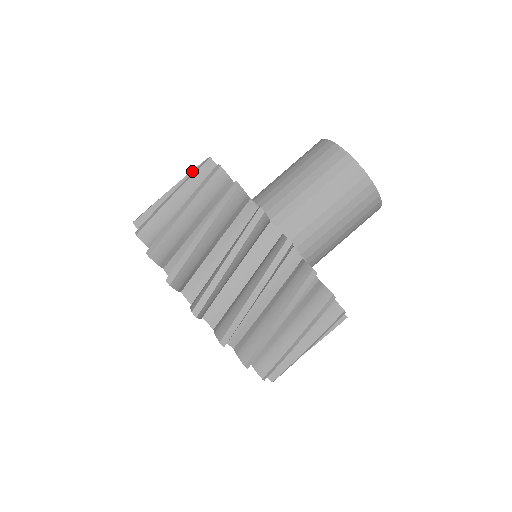
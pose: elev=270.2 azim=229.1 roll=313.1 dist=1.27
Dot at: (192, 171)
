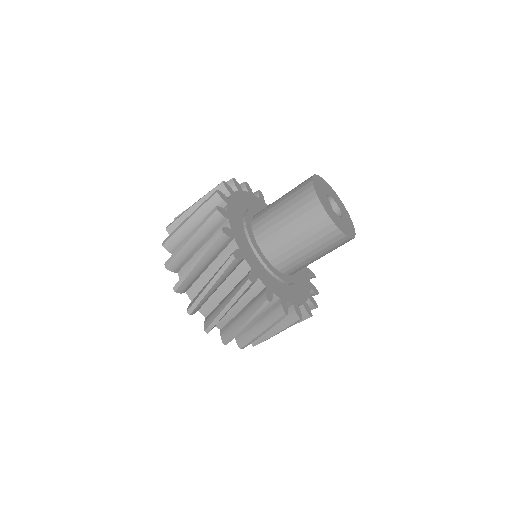
Dot at: (210, 192)
